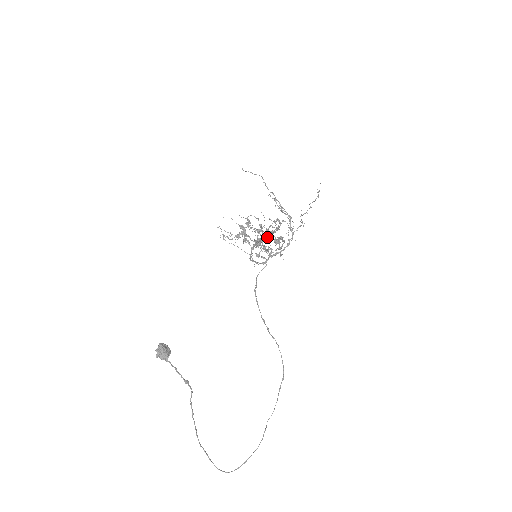
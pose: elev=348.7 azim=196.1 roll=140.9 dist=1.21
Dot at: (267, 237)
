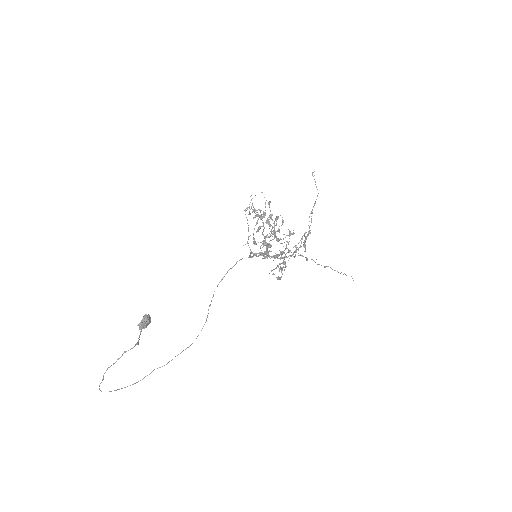
Dot at: occluded
